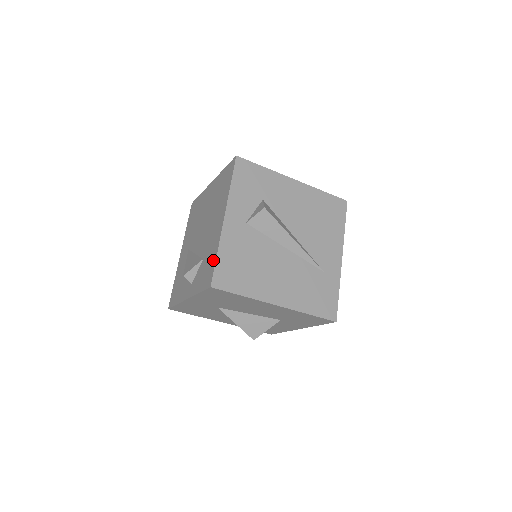
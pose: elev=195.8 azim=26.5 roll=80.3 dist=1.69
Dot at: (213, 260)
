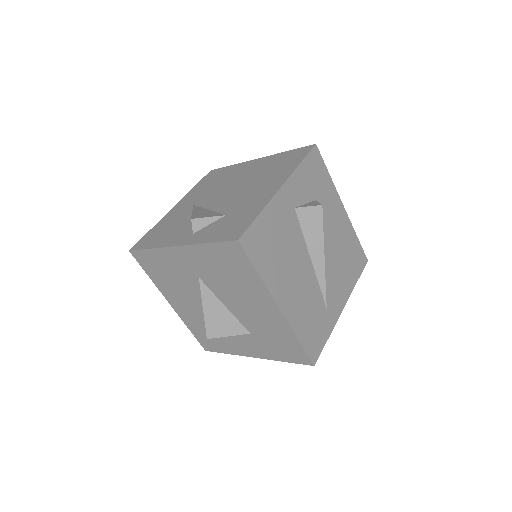
Dot at: (250, 218)
